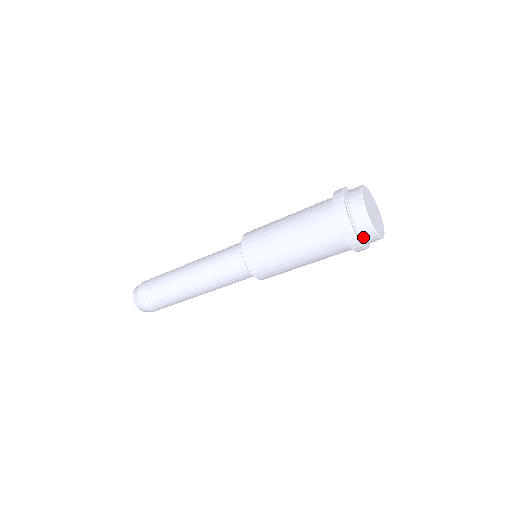
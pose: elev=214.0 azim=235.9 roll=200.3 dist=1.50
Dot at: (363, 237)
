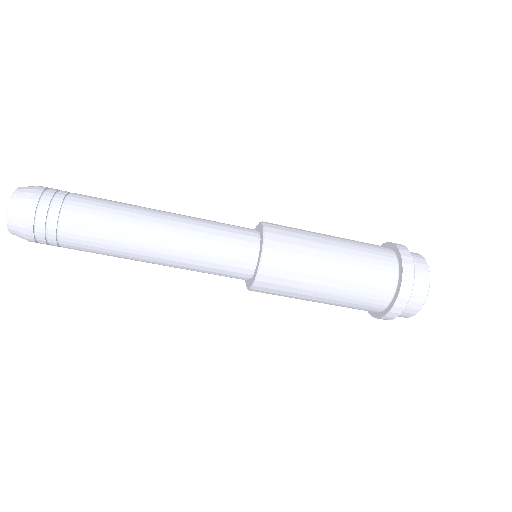
Dot at: occluded
